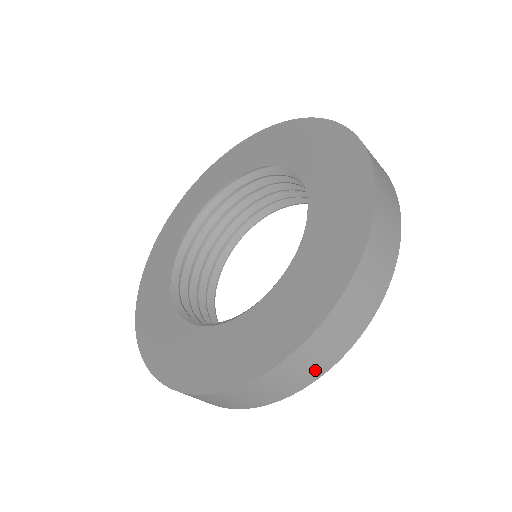
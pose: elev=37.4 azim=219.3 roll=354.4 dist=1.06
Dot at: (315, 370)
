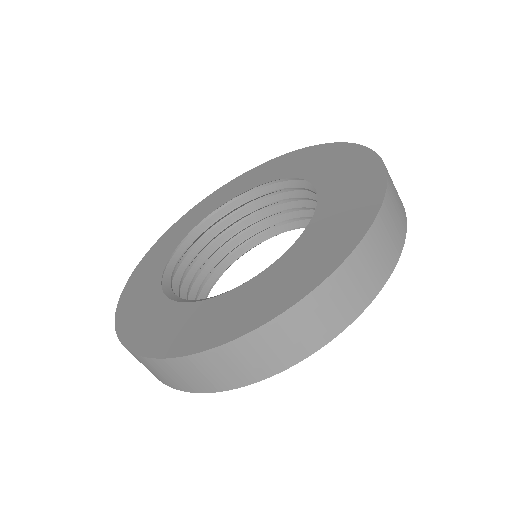
Dot at: (357, 301)
